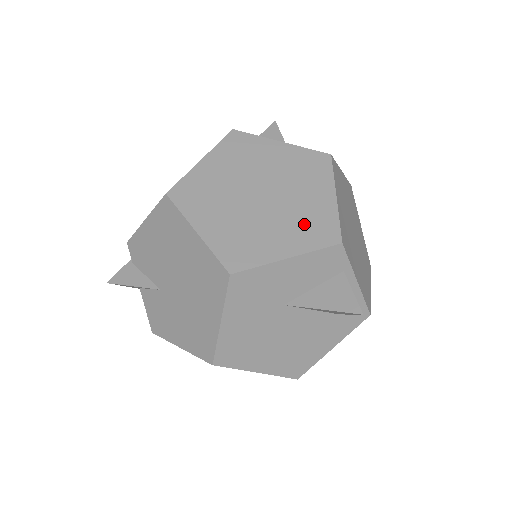
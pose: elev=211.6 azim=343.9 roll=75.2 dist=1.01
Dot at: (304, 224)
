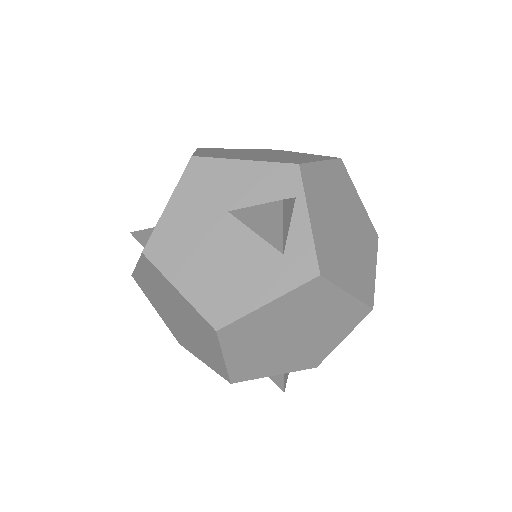
Dot at: (278, 159)
